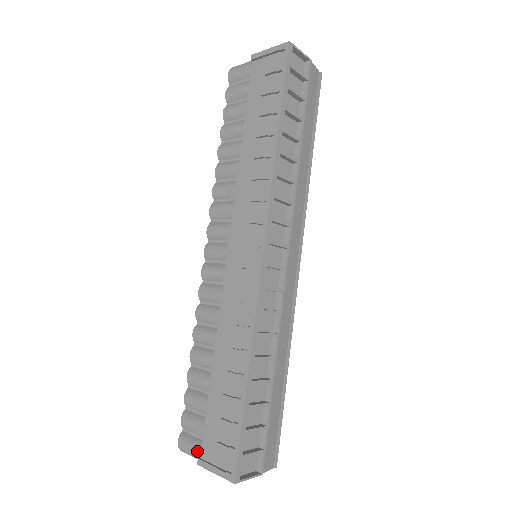
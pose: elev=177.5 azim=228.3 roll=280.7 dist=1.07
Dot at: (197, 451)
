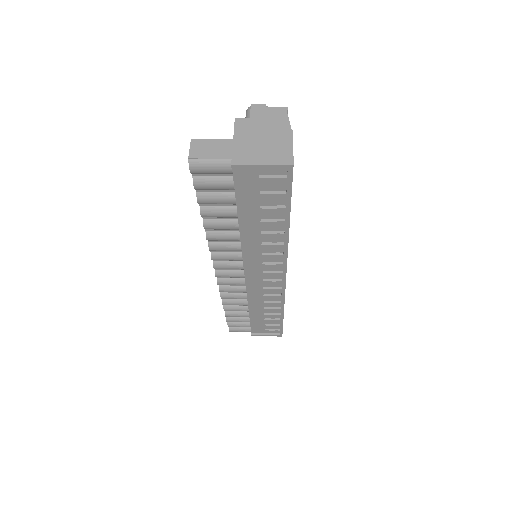
Dot at: occluded
